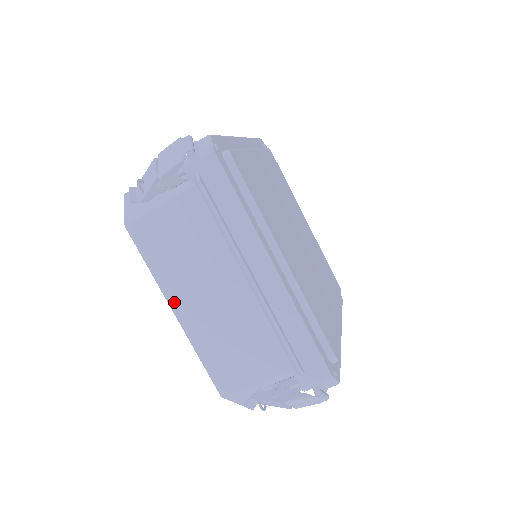
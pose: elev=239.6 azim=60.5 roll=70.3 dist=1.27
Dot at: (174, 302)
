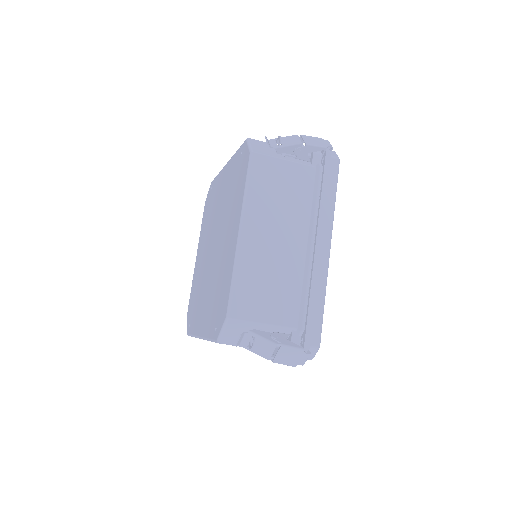
Dot at: (247, 224)
